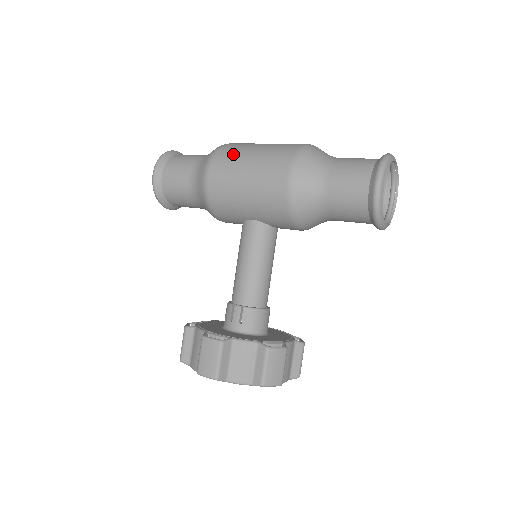
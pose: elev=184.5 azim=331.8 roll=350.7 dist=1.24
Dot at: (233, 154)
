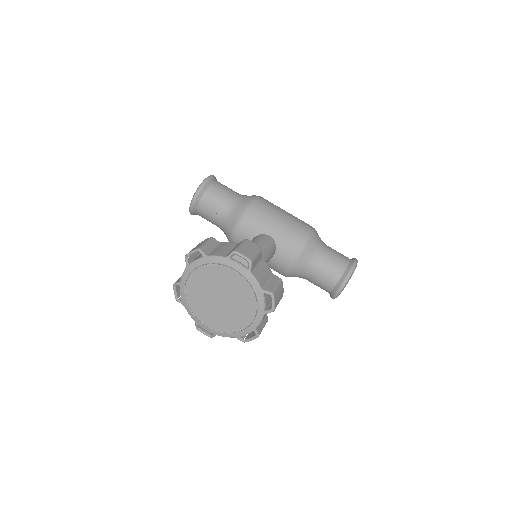
Dot at: occluded
